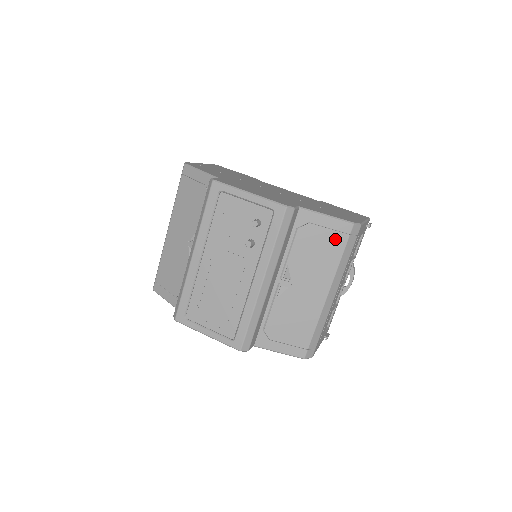
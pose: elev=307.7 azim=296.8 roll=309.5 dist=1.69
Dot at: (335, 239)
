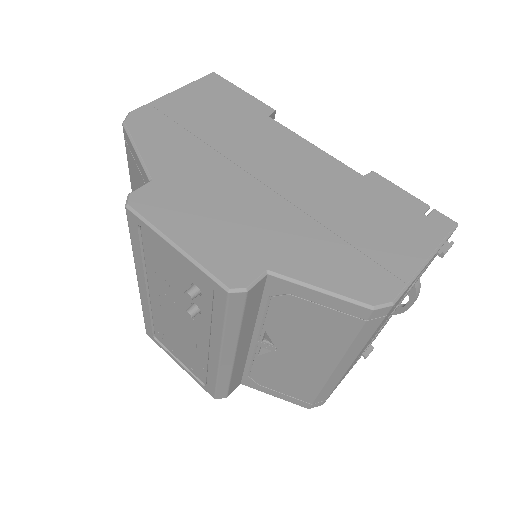
Dot at: (339, 320)
